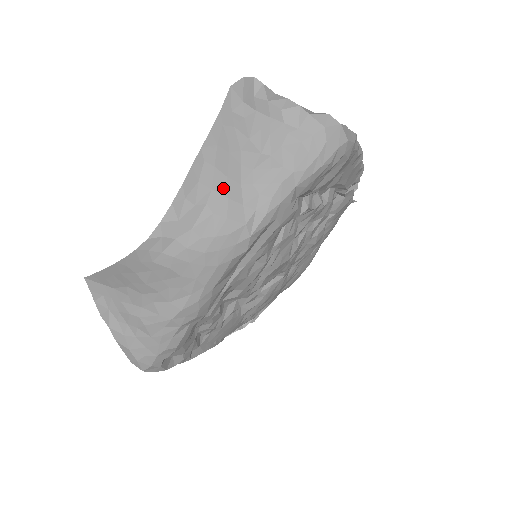
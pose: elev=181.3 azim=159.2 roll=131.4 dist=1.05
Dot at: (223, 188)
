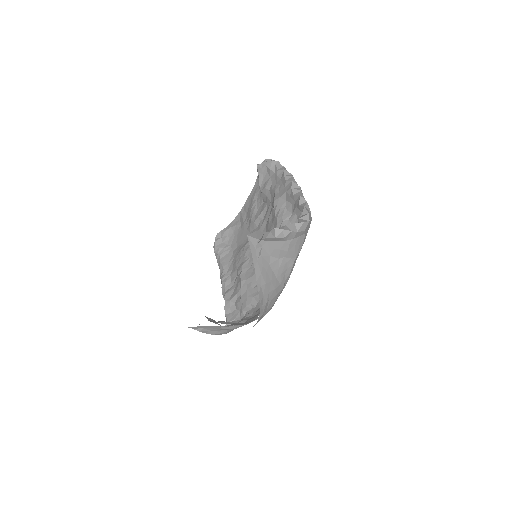
Dot at: (272, 287)
